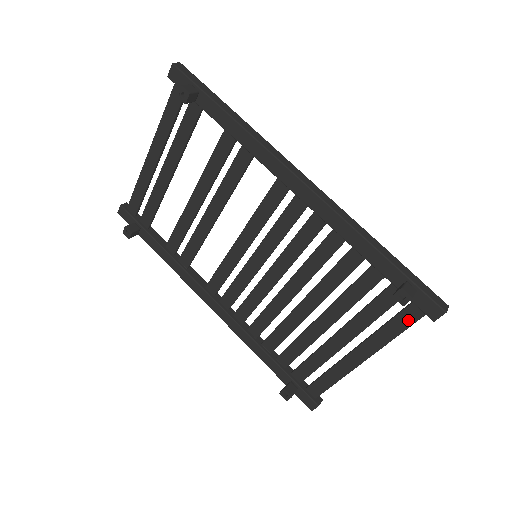
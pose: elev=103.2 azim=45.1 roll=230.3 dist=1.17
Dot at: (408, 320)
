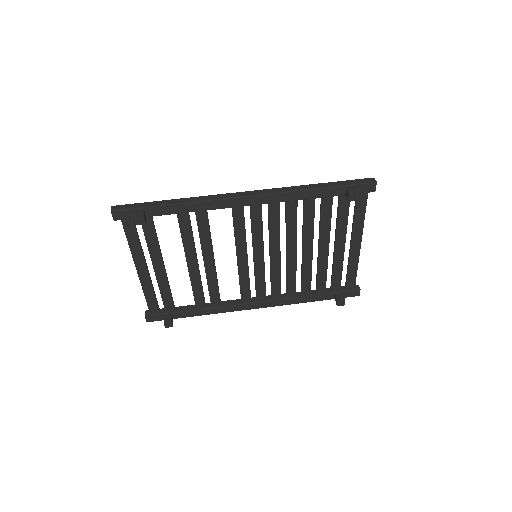
Dot at: (363, 203)
